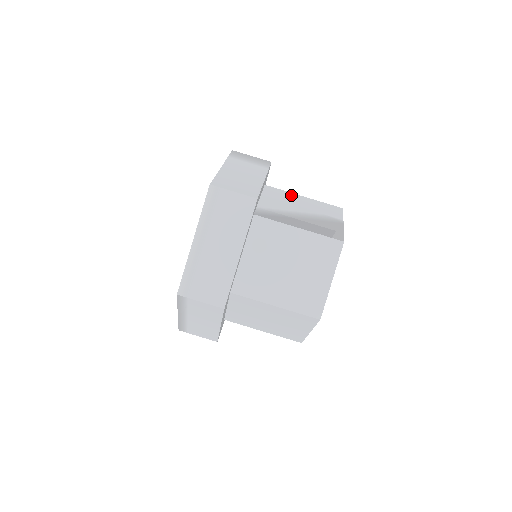
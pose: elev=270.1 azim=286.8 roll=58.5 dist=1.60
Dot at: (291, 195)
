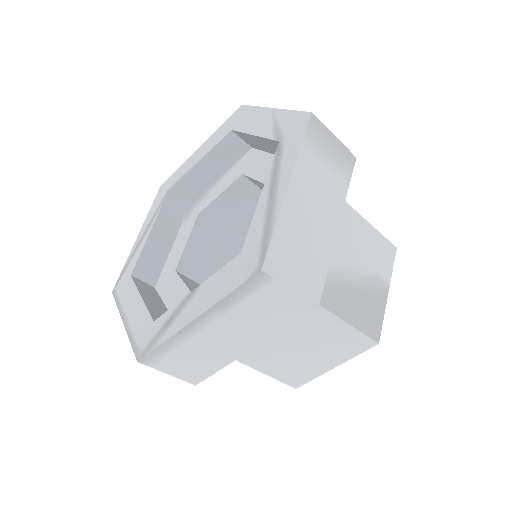
Dot at: (350, 216)
